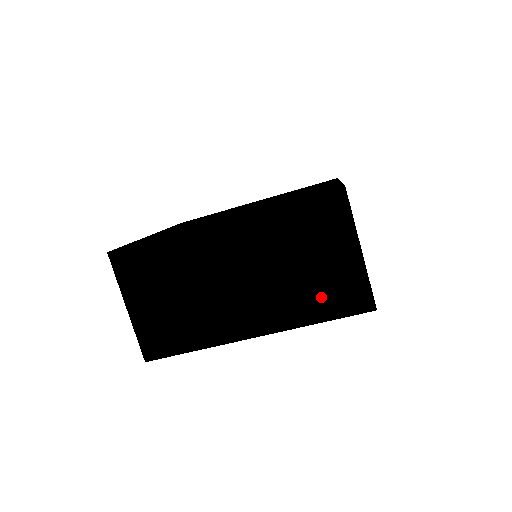
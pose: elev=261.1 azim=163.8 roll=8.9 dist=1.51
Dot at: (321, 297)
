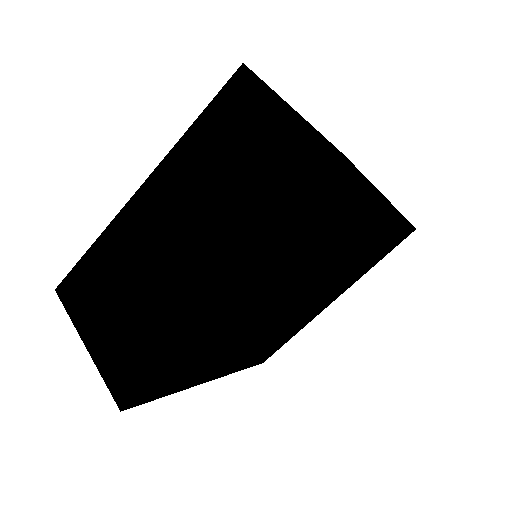
Dot at: (278, 209)
